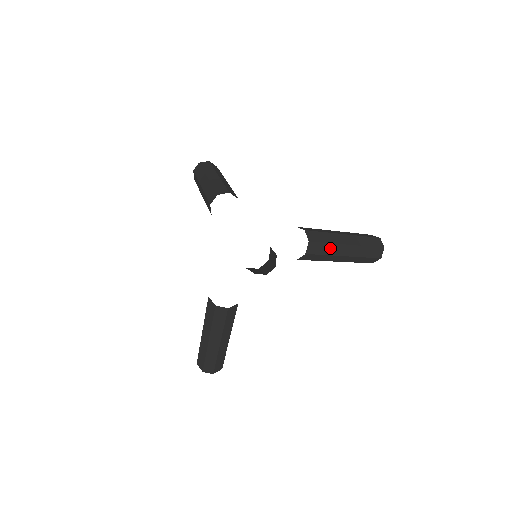
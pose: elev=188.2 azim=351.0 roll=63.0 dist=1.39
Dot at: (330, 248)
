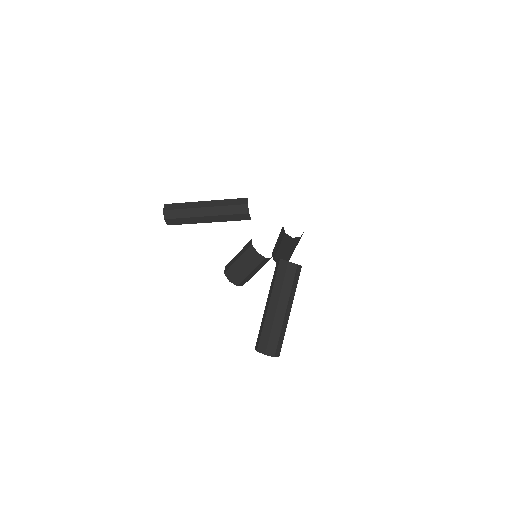
Dot at: occluded
